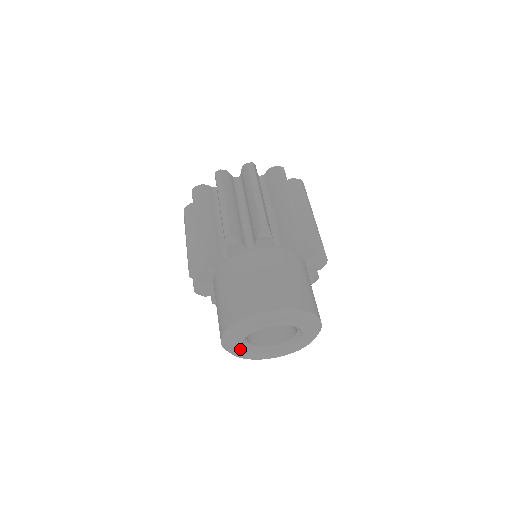
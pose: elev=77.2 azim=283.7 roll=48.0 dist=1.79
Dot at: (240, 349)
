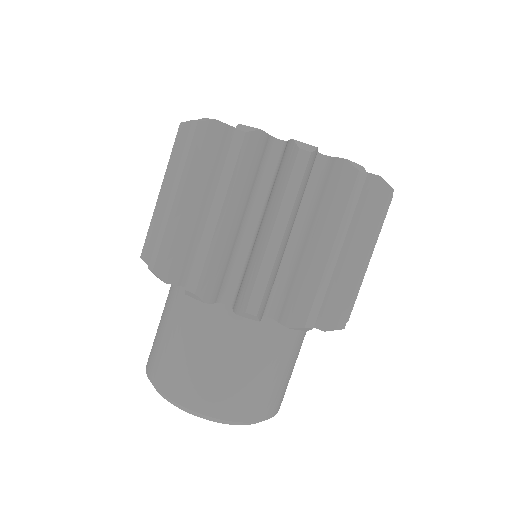
Dot at: occluded
